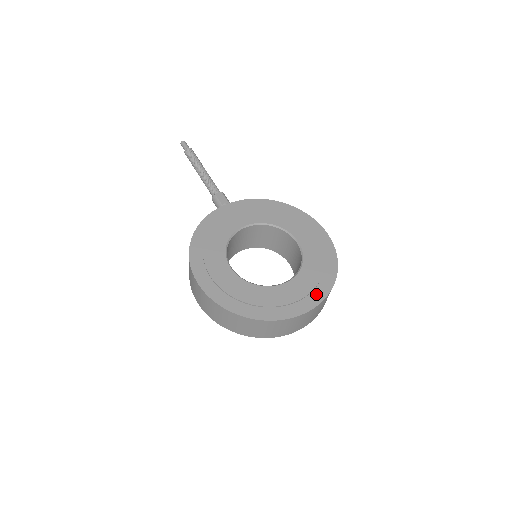
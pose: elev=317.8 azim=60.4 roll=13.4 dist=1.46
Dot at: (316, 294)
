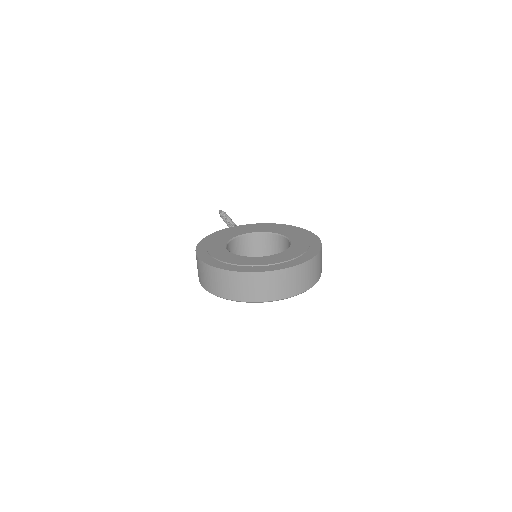
Dot at: (295, 261)
